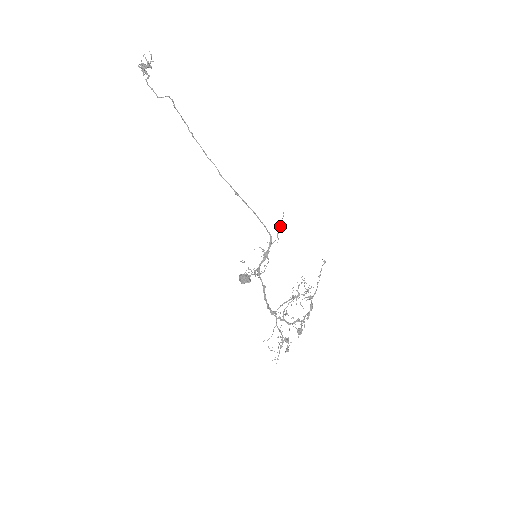
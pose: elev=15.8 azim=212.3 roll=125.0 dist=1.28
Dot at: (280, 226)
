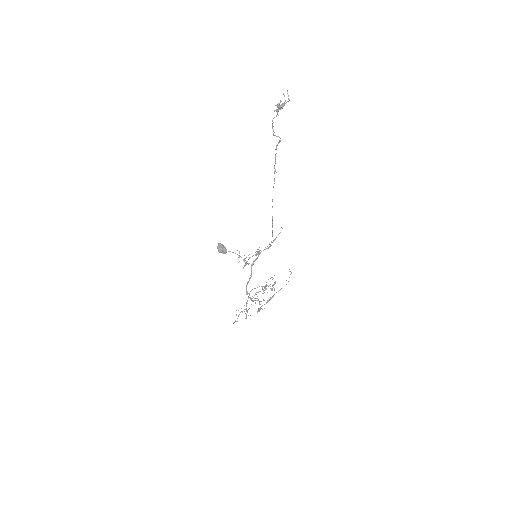
Dot at: occluded
